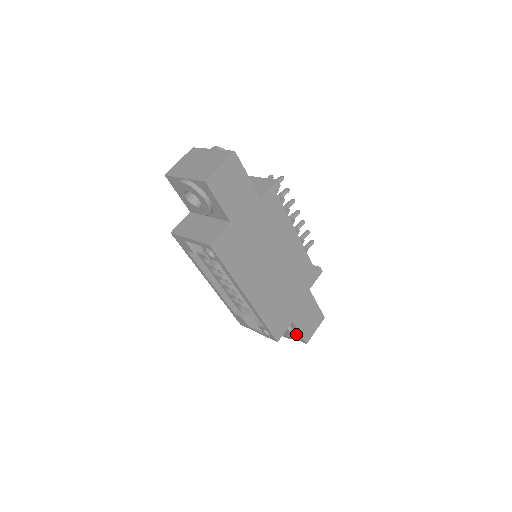
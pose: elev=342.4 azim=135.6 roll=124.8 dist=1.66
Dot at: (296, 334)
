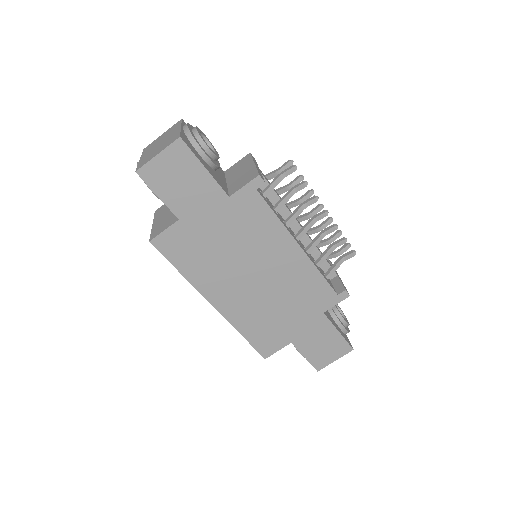
Dot at: occluded
